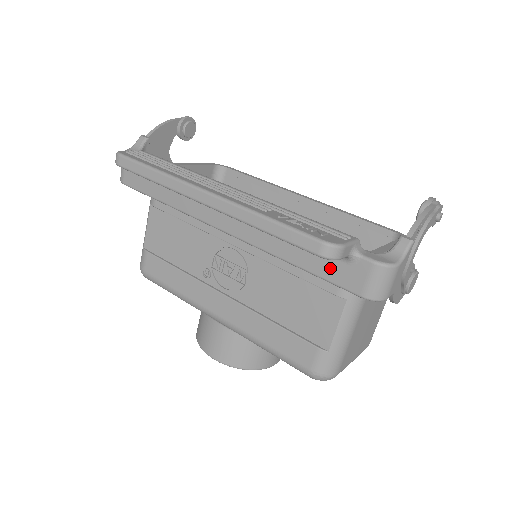
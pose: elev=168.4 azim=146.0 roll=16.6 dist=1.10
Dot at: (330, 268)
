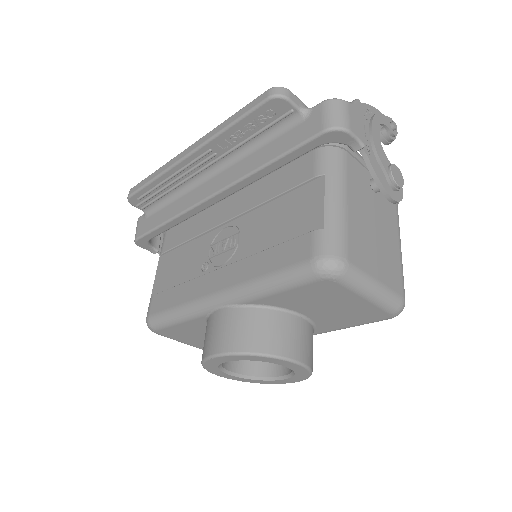
Dot at: (293, 137)
